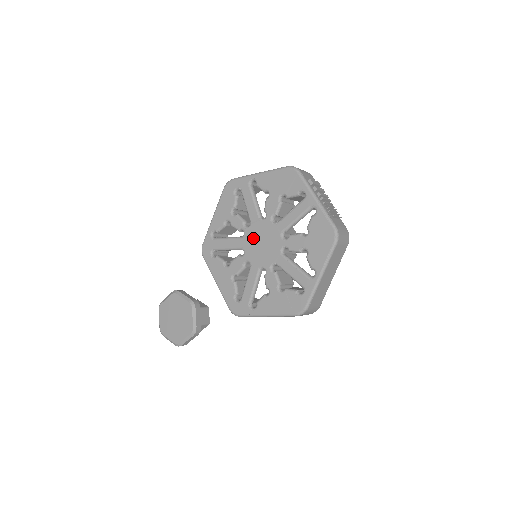
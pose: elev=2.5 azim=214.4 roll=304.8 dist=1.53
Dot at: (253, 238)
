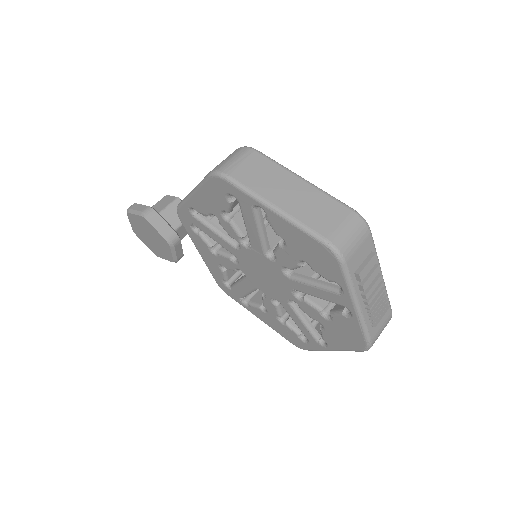
Dot at: (252, 262)
